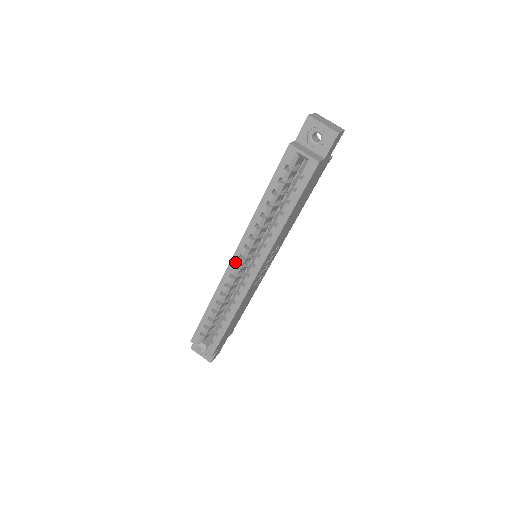
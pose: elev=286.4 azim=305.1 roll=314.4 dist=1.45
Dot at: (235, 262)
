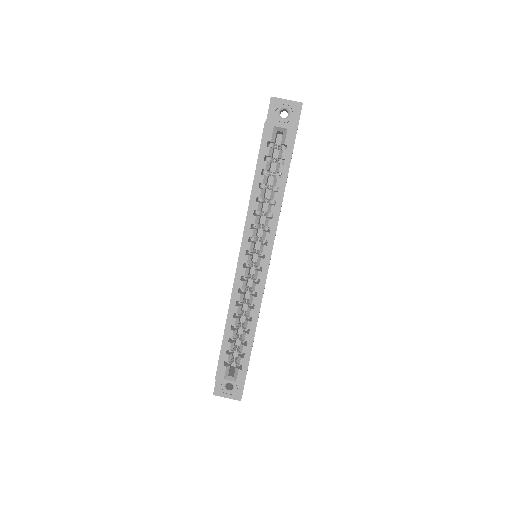
Dot at: (243, 261)
